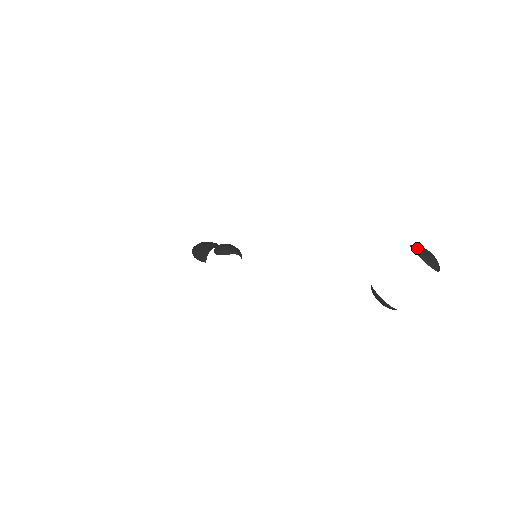
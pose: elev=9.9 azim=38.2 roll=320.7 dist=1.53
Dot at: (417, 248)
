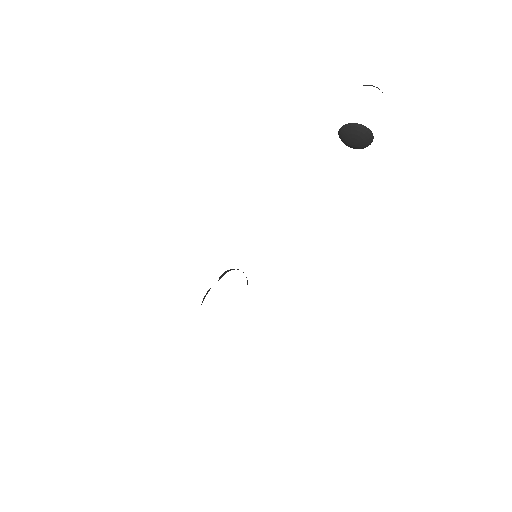
Dot at: occluded
